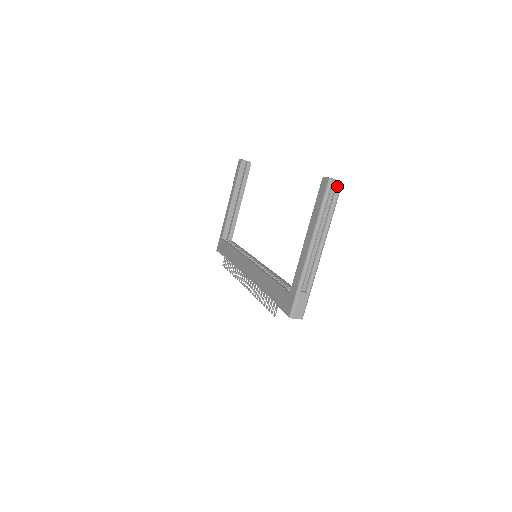
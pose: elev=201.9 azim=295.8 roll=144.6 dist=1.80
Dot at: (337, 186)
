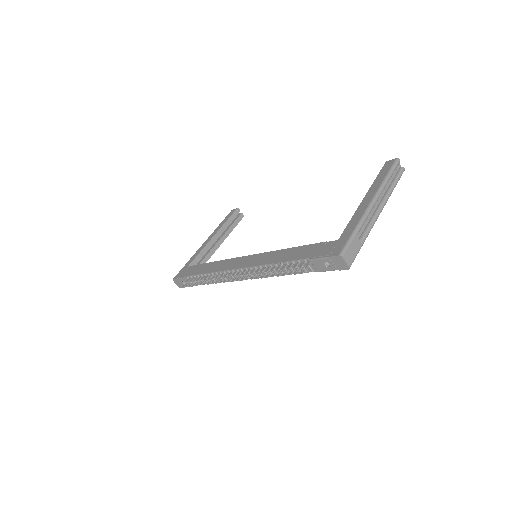
Dot at: (401, 169)
